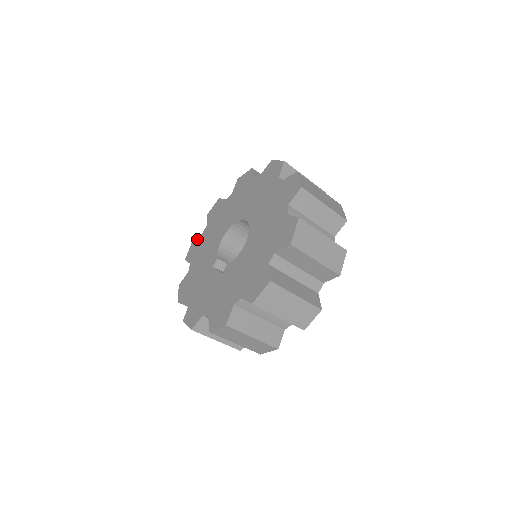
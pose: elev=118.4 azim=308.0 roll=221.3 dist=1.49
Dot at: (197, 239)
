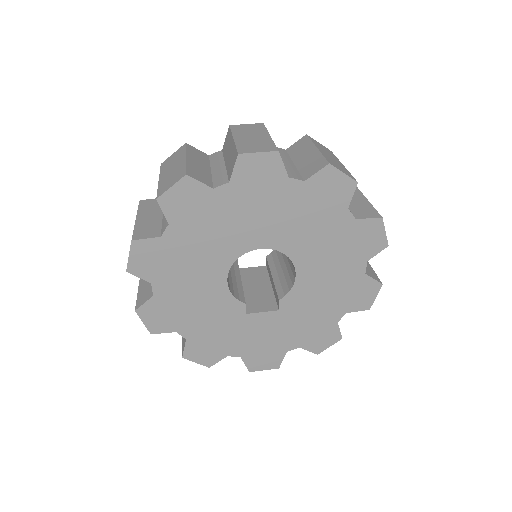
Dot at: (149, 306)
